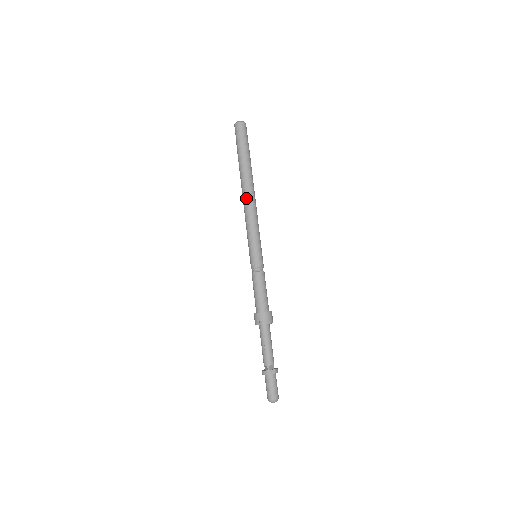
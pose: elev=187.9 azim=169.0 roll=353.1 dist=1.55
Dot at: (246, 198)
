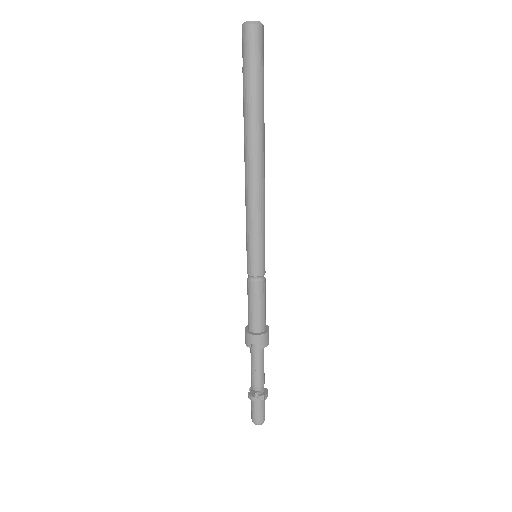
Dot at: (250, 171)
